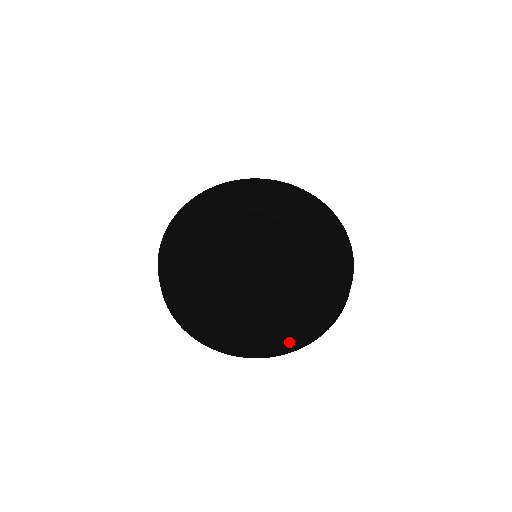
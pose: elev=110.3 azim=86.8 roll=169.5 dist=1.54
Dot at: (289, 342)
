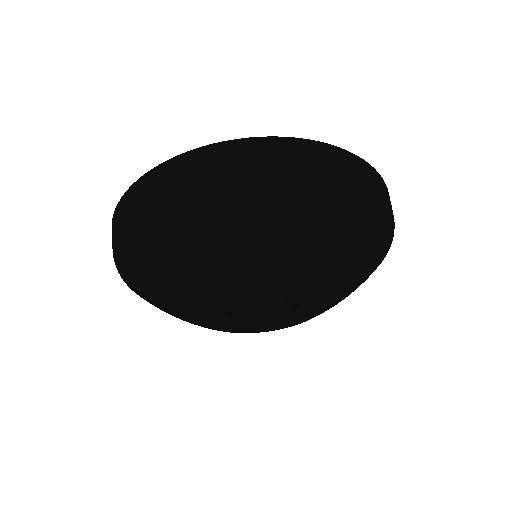
Dot at: occluded
